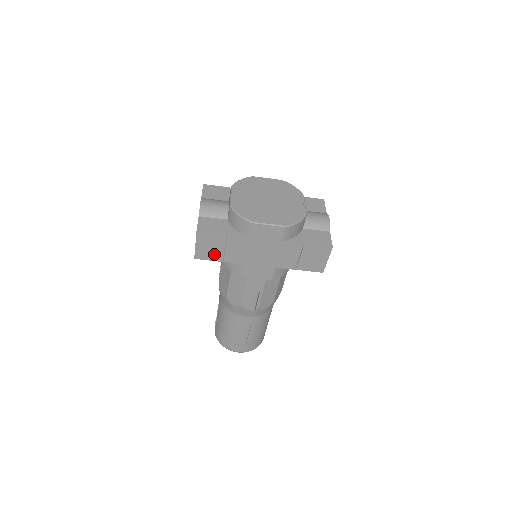
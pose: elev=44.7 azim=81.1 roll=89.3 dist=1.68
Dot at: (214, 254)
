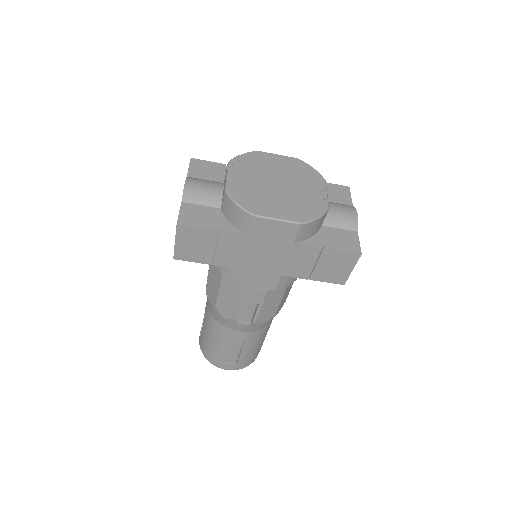
Dot at: (200, 254)
